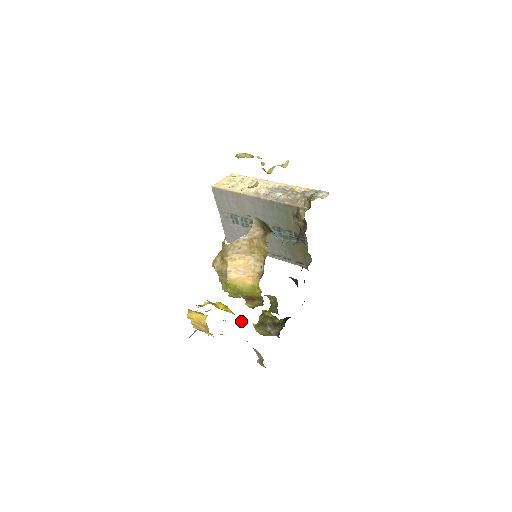
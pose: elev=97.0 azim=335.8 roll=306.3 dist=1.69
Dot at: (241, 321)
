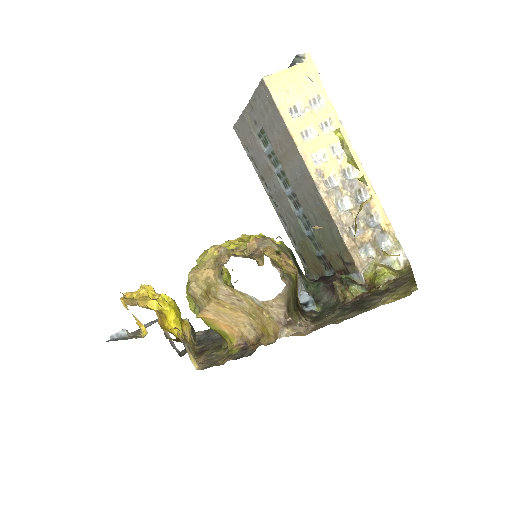
Dot at: (188, 333)
